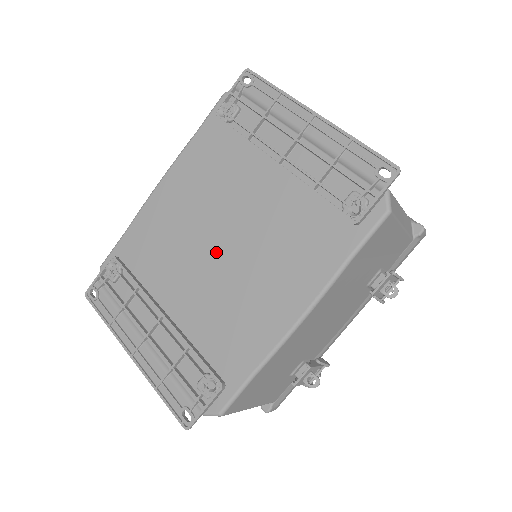
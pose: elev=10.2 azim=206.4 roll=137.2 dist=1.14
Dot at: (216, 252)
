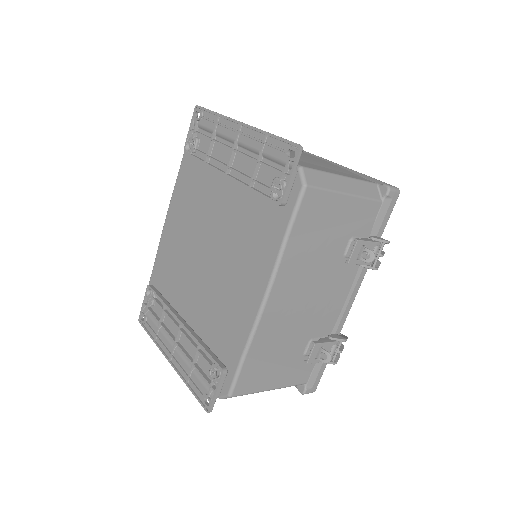
Dot at: (205, 261)
